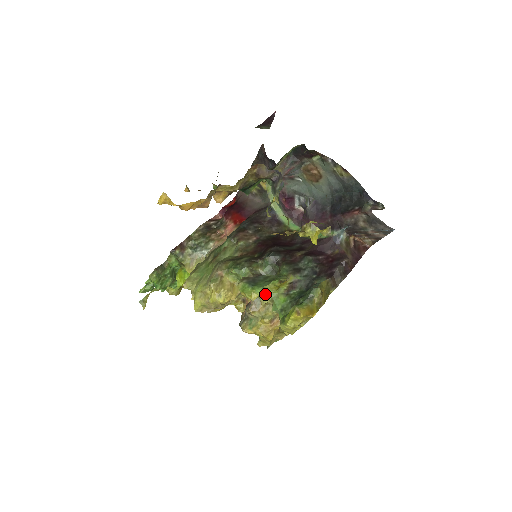
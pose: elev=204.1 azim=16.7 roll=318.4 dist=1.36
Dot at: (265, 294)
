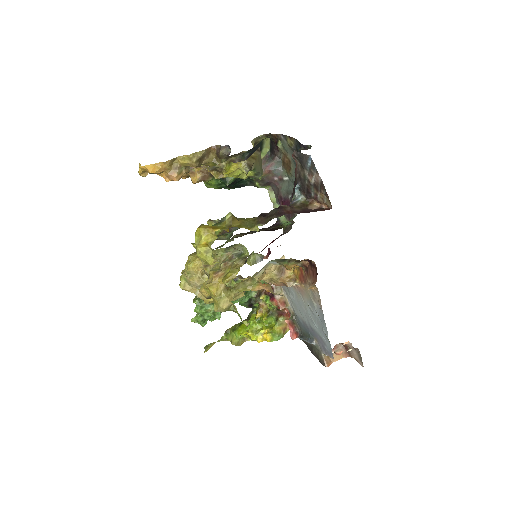
Dot at: occluded
